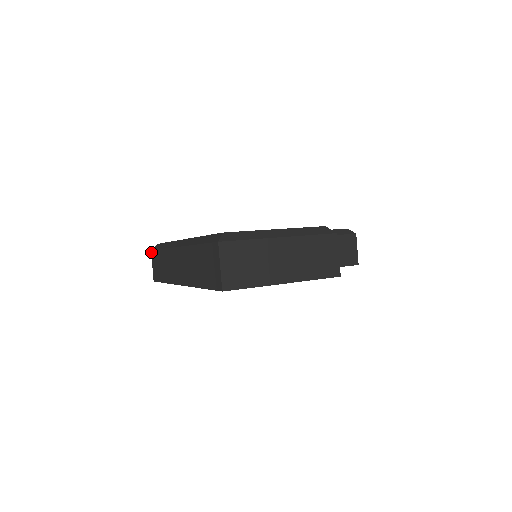
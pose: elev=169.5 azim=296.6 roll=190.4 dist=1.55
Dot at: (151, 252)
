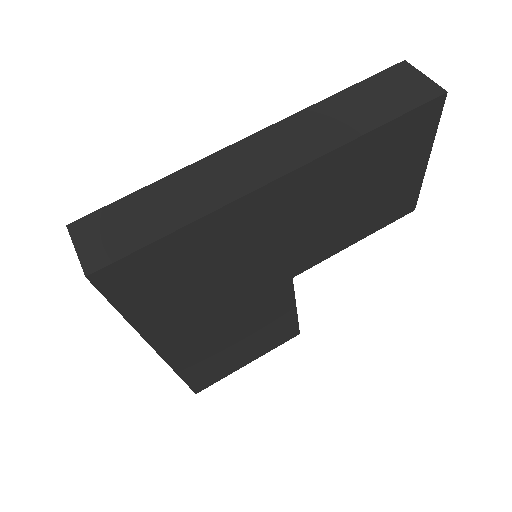
Dot at: (69, 226)
